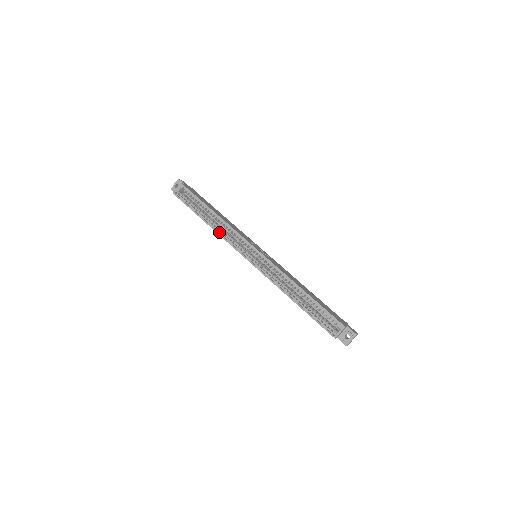
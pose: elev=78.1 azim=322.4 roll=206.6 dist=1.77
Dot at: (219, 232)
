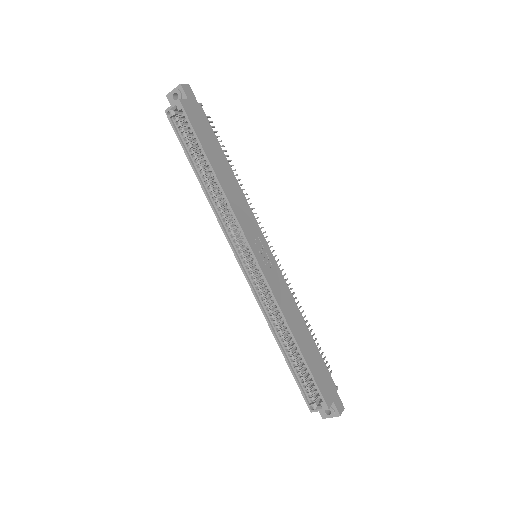
Dot at: (214, 205)
